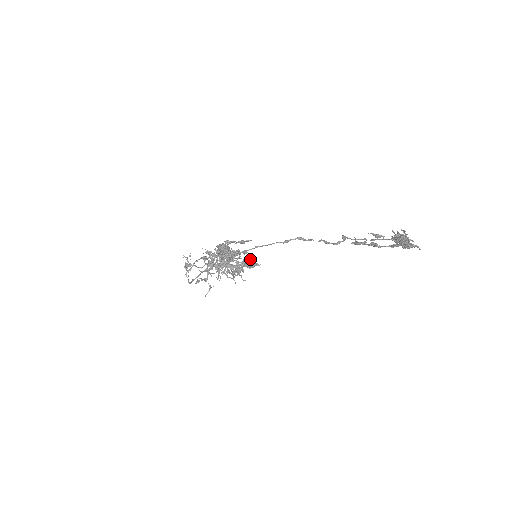
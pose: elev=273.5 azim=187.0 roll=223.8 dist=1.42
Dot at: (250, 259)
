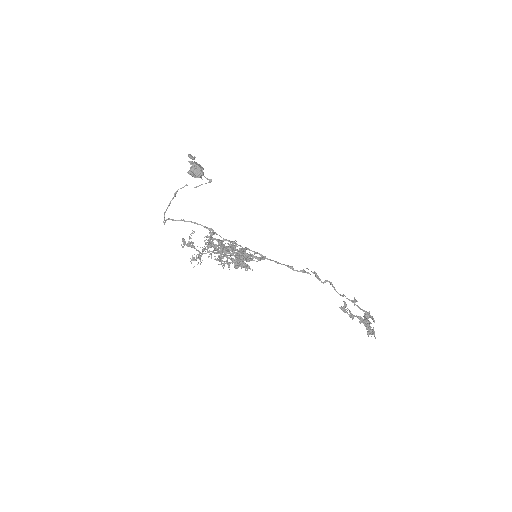
Dot at: (251, 258)
